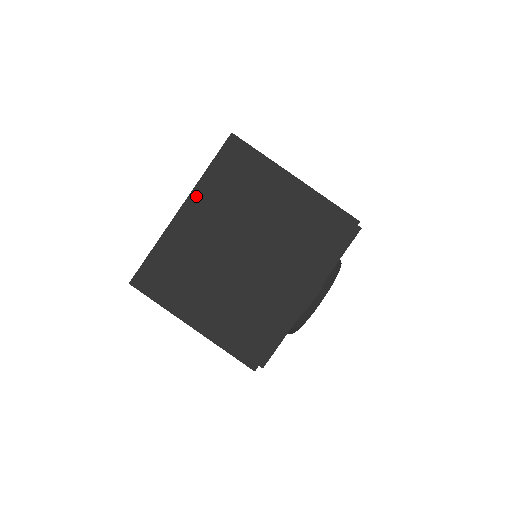
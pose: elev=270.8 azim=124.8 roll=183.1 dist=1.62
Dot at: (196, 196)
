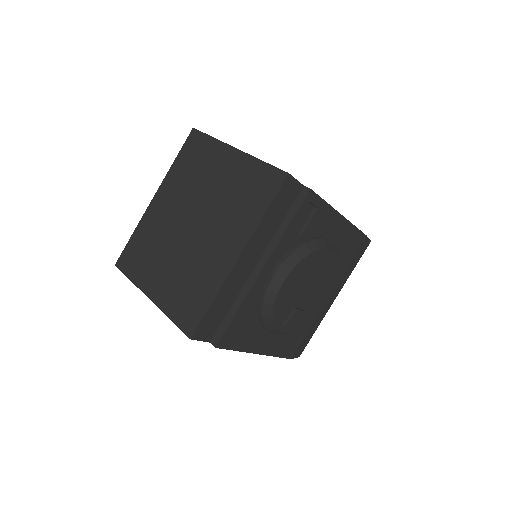
Dot at: (165, 184)
